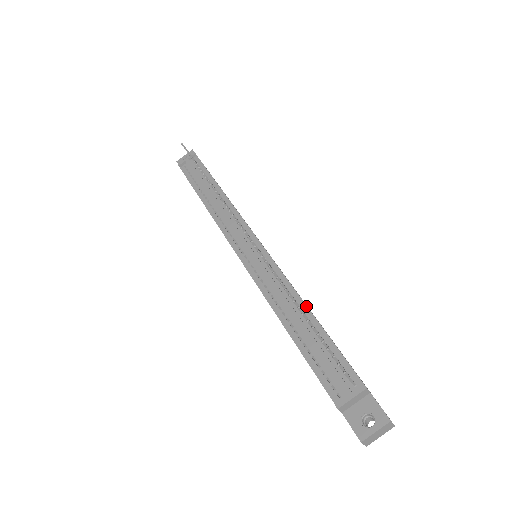
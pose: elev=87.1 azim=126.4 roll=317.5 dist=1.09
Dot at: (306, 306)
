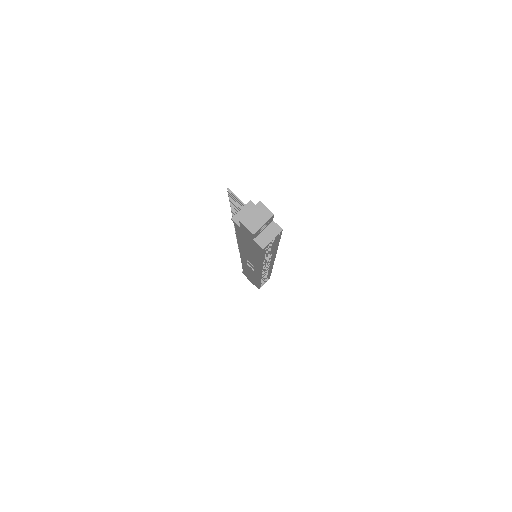
Dot at: occluded
